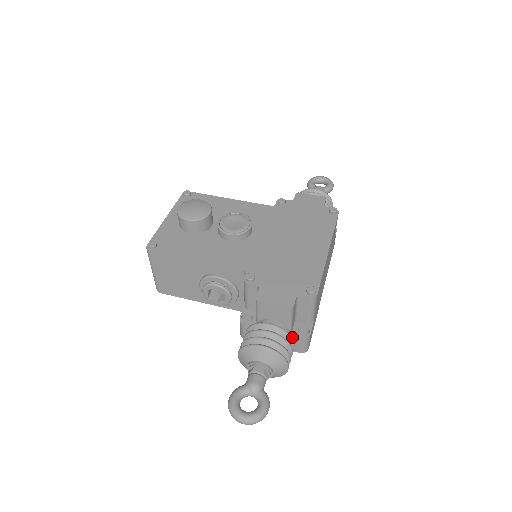
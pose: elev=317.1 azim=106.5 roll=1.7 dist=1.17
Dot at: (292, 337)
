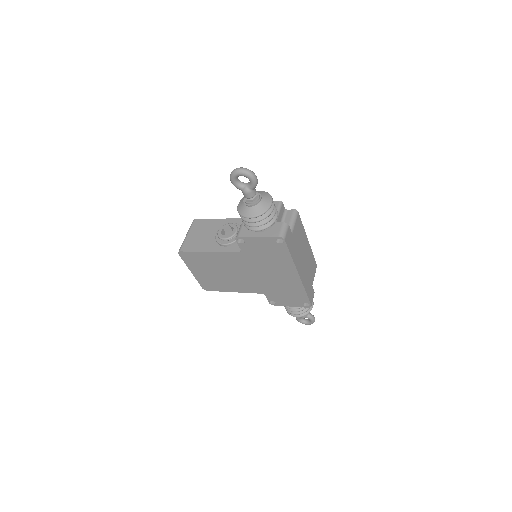
Dot at: (277, 211)
